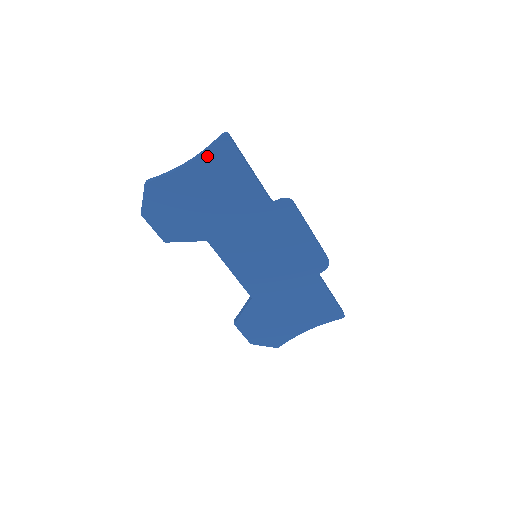
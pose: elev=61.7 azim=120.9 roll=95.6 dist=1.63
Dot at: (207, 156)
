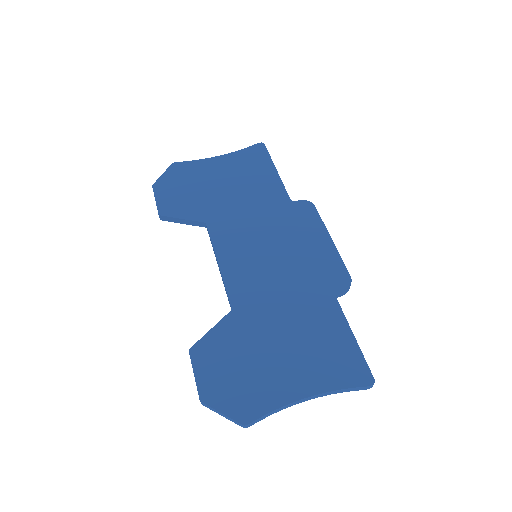
Dot at: (240, 154)
